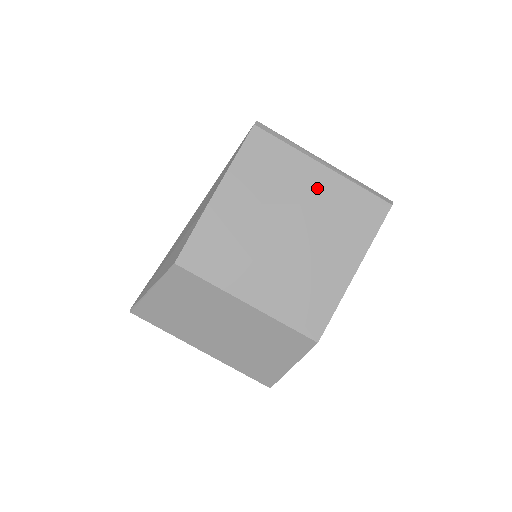
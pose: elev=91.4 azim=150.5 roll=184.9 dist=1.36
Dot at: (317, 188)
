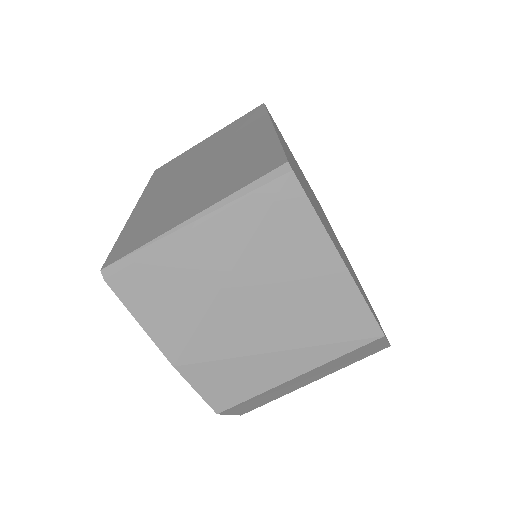
Dot at: (217, 251)
